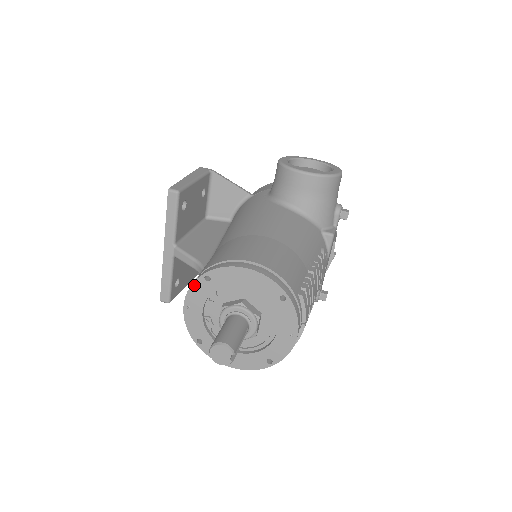
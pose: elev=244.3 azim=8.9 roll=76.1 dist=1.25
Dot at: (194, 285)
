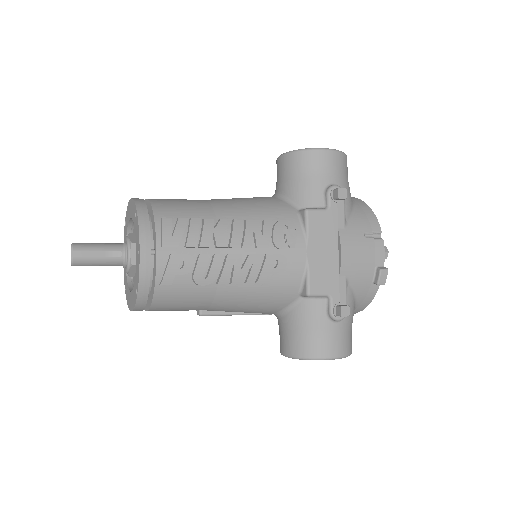
Dot at: (124, 234)
